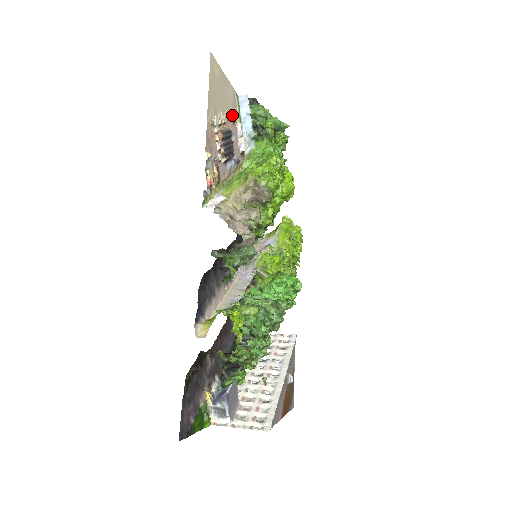
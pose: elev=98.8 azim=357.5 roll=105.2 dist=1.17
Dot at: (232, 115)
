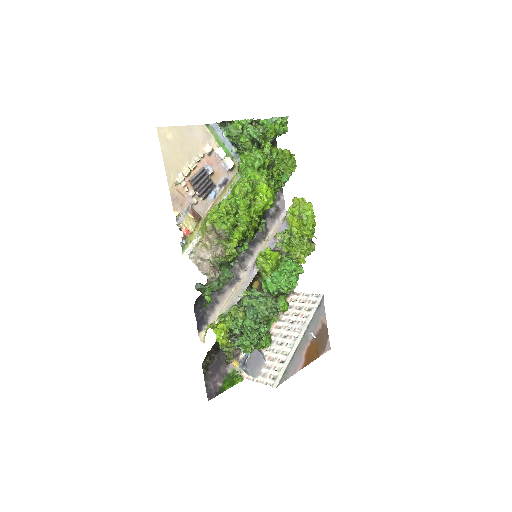
Dot at: (205, 151)
